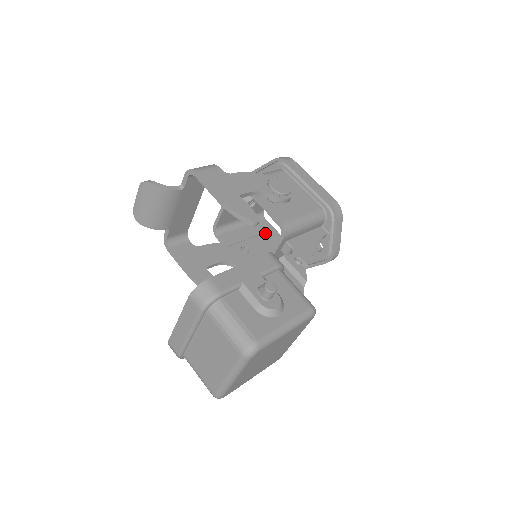
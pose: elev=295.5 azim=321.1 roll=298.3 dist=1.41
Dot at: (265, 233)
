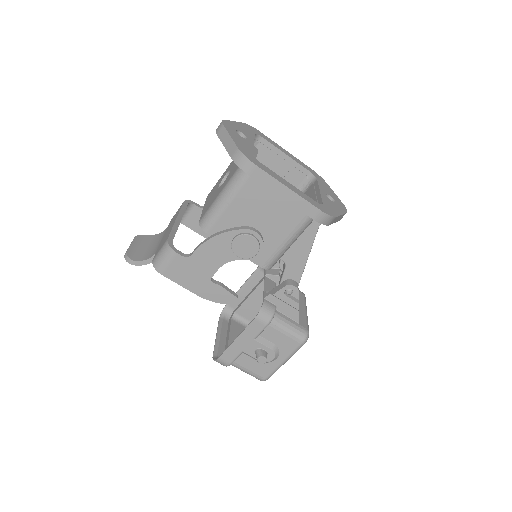
Dot at: (266, 164)
